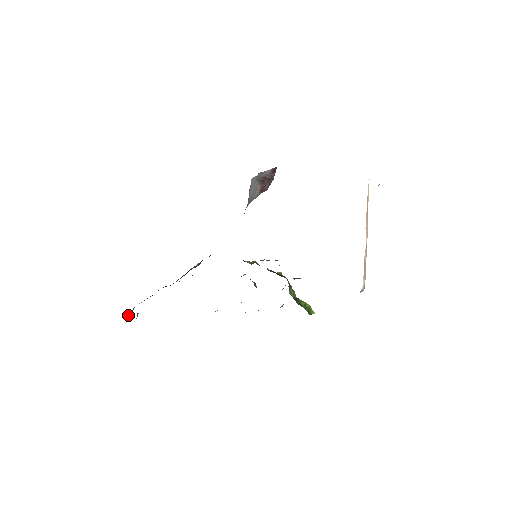
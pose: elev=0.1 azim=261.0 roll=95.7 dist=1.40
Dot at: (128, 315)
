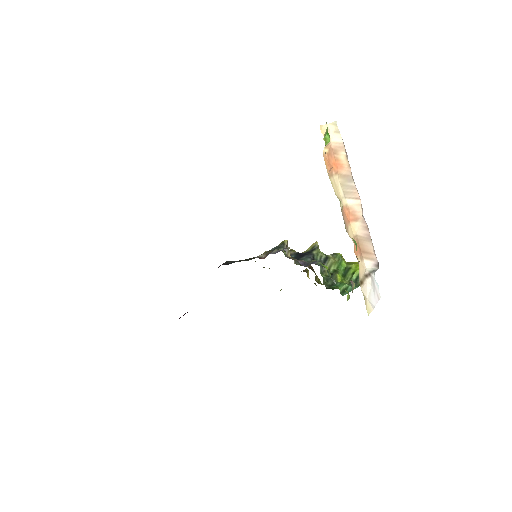
Dot at: occluded
